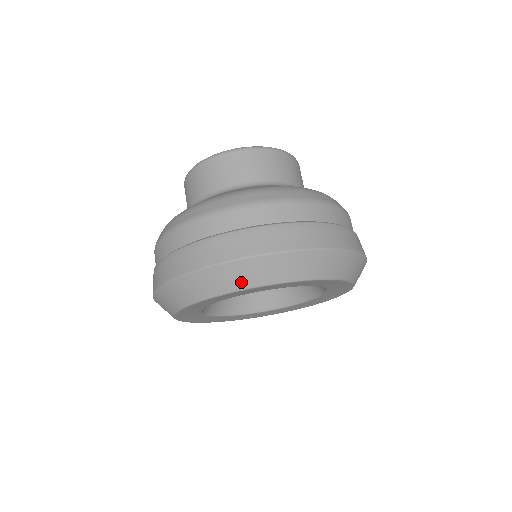
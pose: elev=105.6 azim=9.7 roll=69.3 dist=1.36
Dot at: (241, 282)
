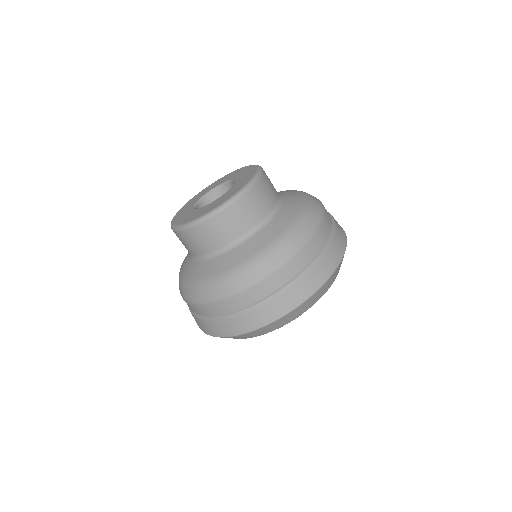
Dot at: occluded
